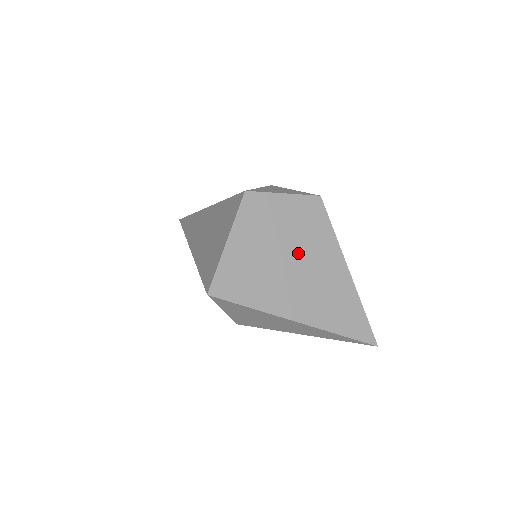
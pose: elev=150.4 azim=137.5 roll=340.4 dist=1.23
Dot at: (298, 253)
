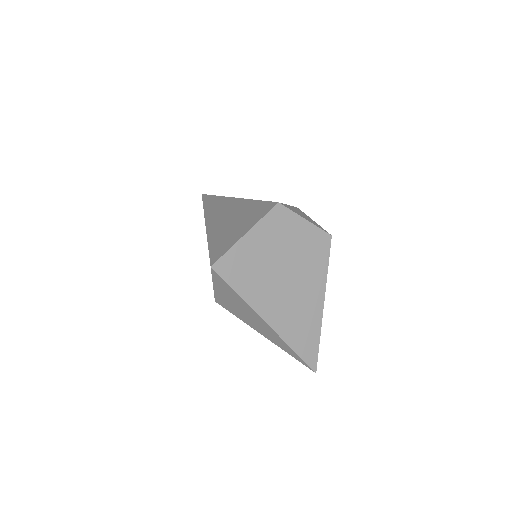
Dot at: (293, 270)
